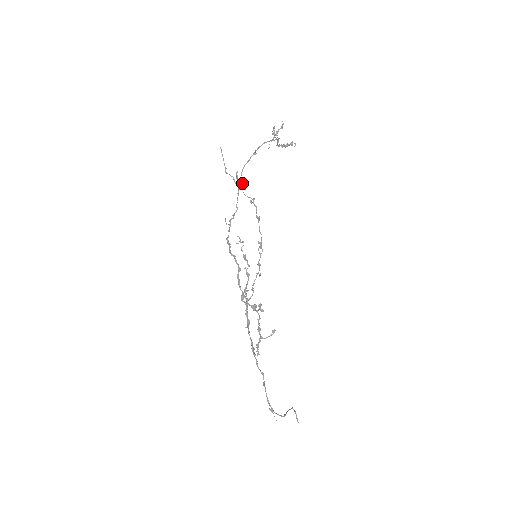
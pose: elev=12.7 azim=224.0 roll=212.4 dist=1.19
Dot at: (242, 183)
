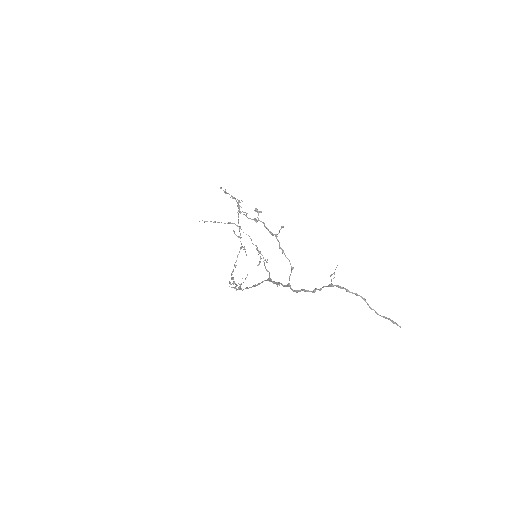
Dot at: occluded
